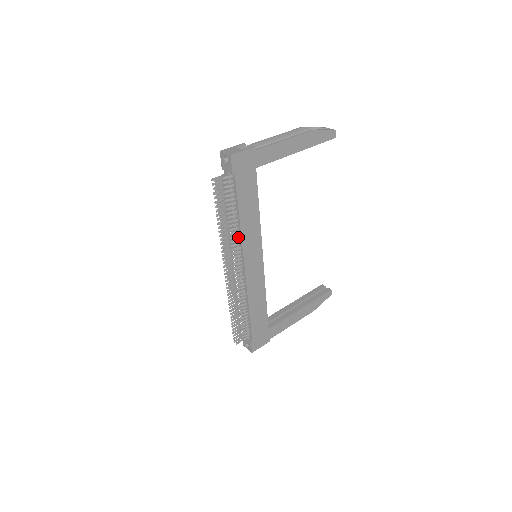
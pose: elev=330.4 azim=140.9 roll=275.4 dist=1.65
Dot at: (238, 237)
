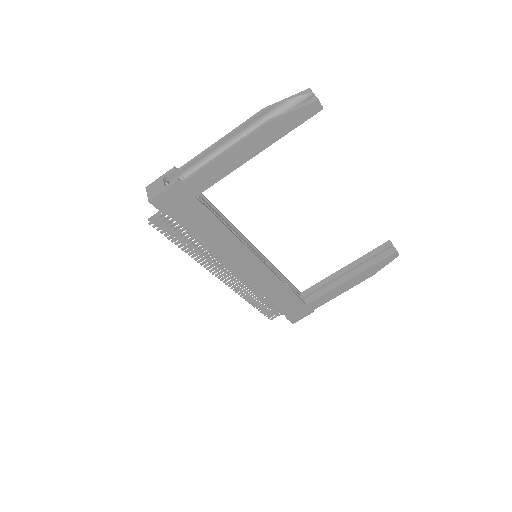
Dot at: occluded
